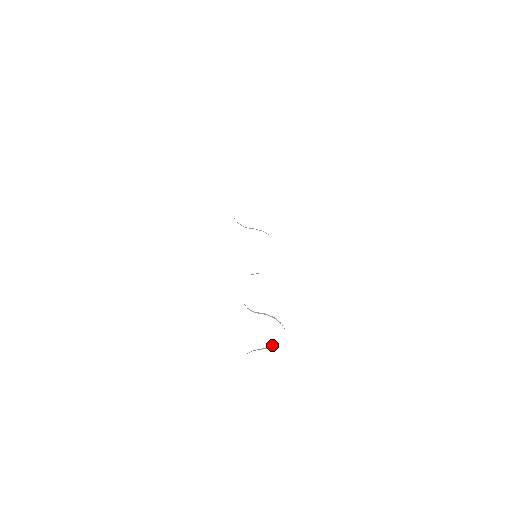
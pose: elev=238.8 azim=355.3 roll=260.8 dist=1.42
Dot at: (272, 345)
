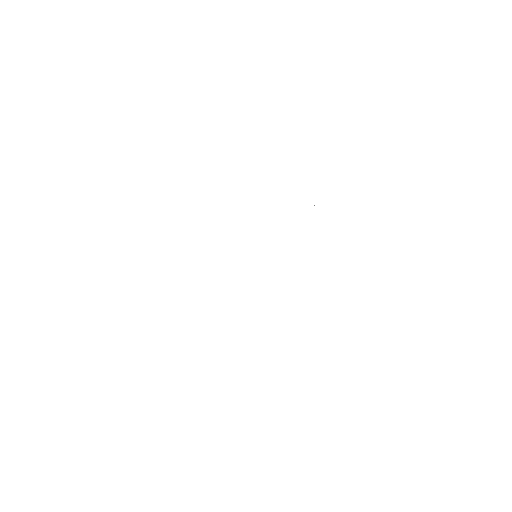
Dot at: occluded
